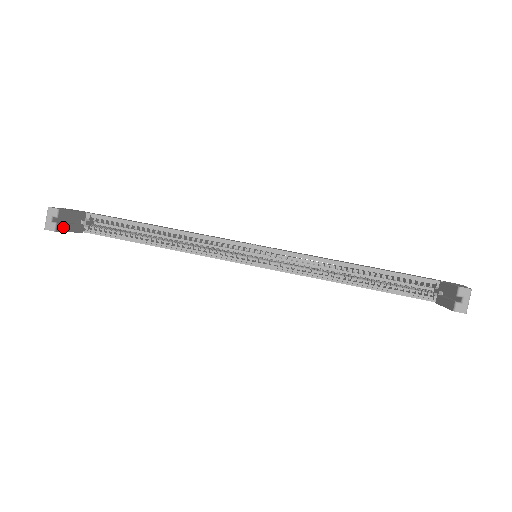
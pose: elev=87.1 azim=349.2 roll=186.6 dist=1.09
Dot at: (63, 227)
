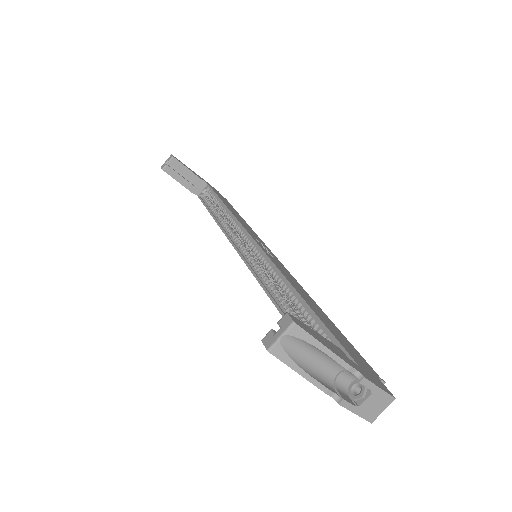
Dot at: (173, 173)
